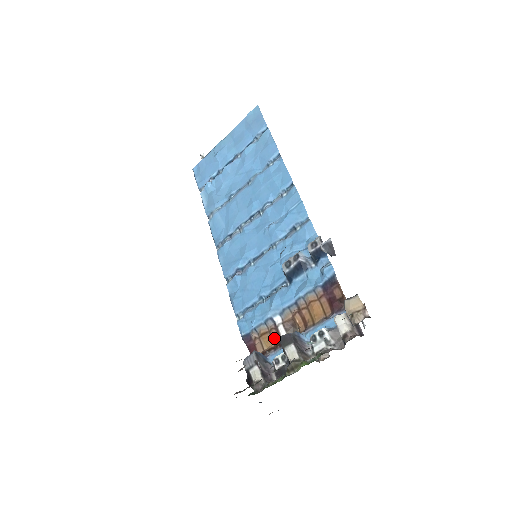
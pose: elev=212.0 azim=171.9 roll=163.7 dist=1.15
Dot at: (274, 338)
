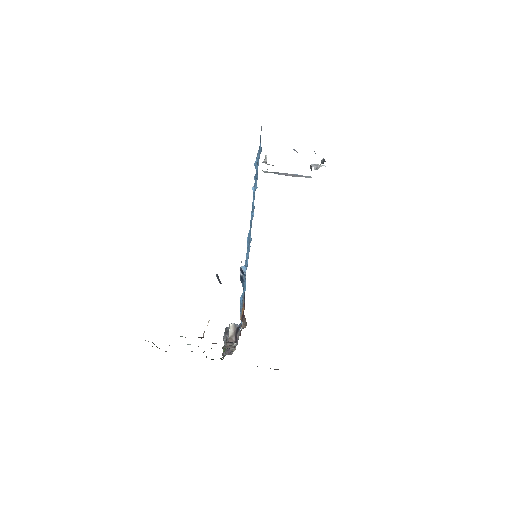
Dot at: occluded
